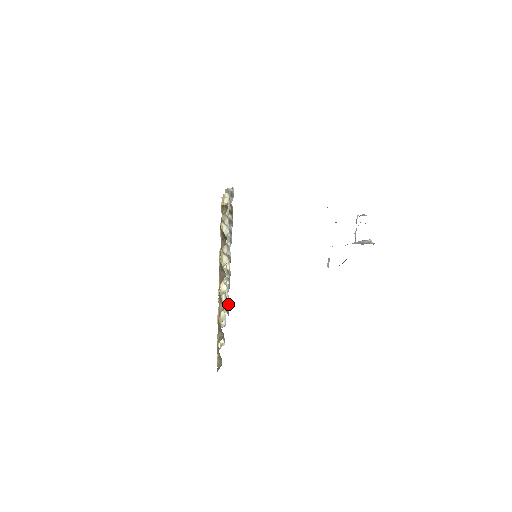
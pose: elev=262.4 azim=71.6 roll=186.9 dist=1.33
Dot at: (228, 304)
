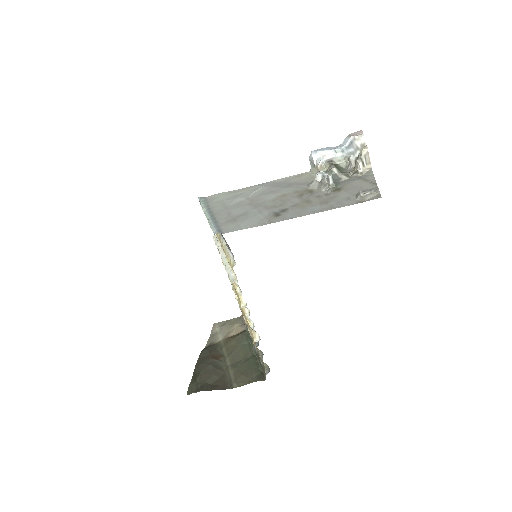
Dot at: occluded
